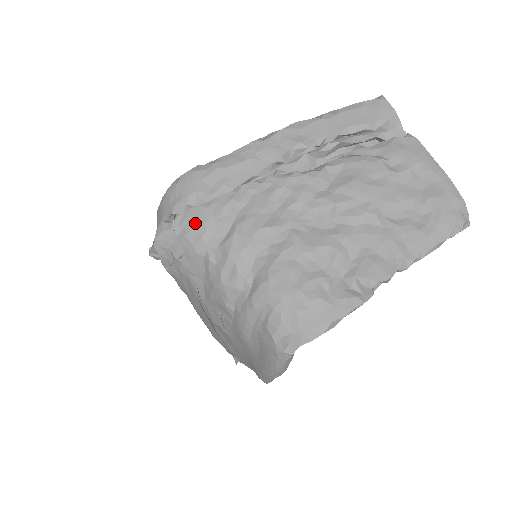
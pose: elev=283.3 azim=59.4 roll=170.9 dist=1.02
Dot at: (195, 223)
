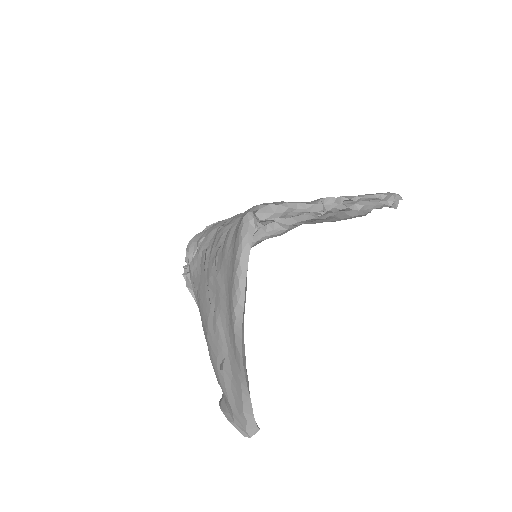
Dot at: occluded
